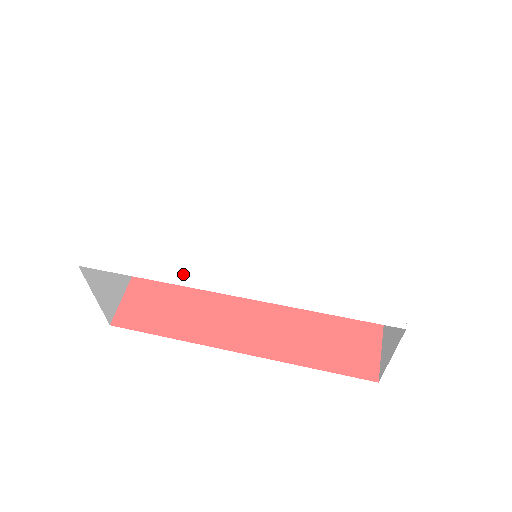
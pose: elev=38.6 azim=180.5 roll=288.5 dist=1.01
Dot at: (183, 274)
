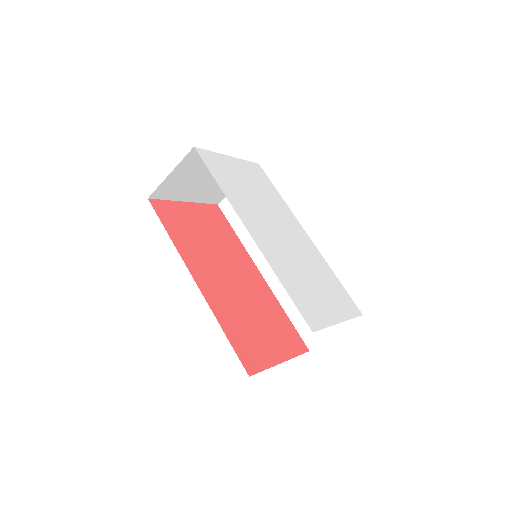
Dot at: (235, 202)
